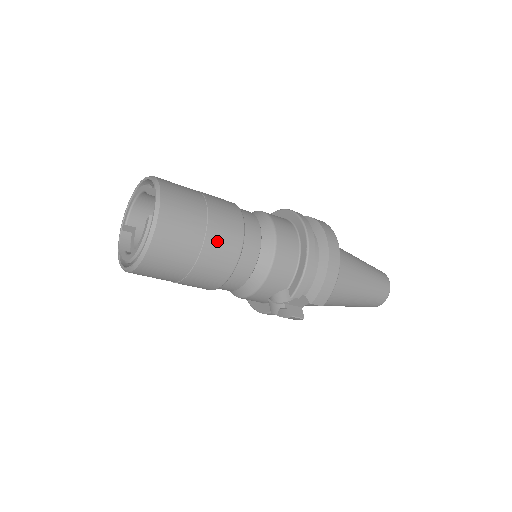
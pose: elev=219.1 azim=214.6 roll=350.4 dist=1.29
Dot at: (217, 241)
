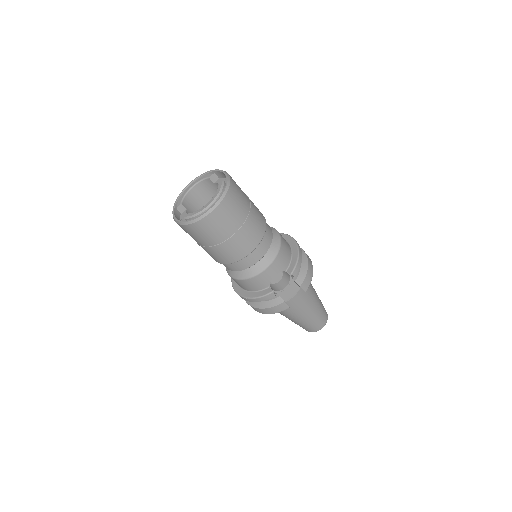
Dot at: (256, 213)
